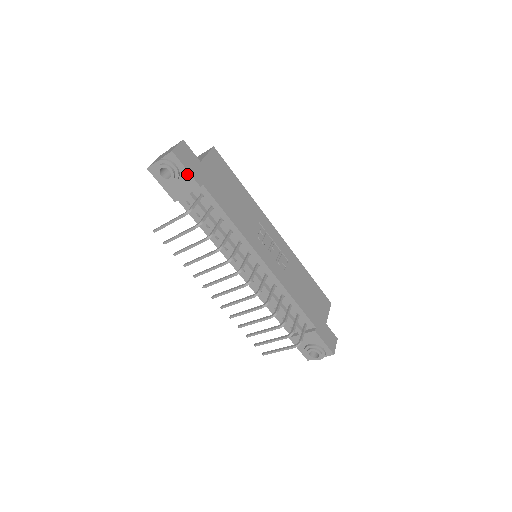
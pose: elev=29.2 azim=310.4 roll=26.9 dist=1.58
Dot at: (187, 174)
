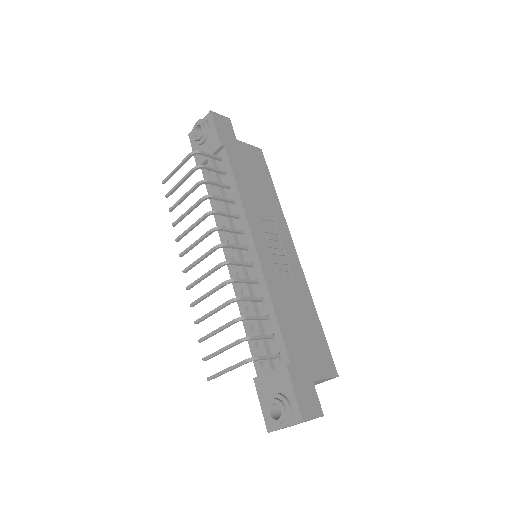
Dot at: (215, 133)
